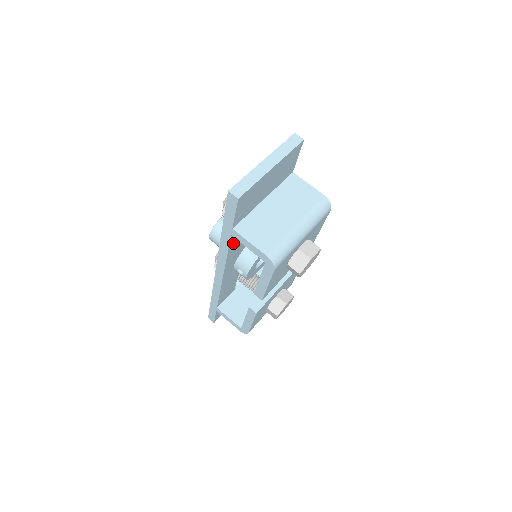
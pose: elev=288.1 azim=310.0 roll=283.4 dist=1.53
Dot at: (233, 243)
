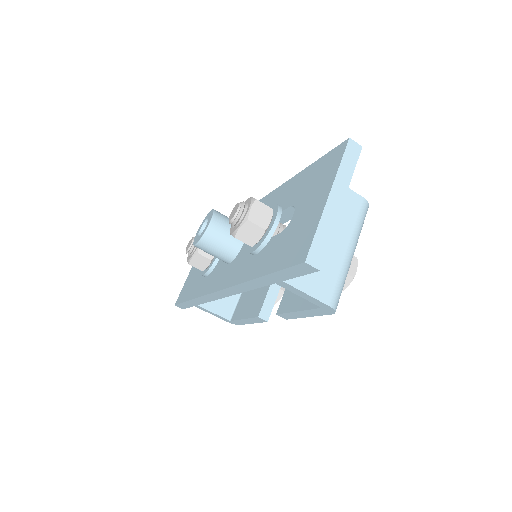
Dot at: occluded
